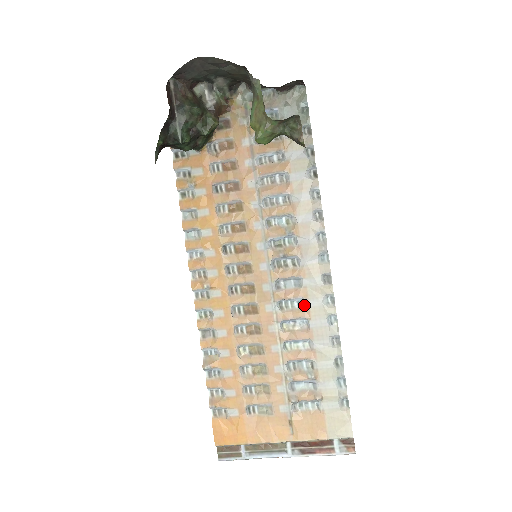
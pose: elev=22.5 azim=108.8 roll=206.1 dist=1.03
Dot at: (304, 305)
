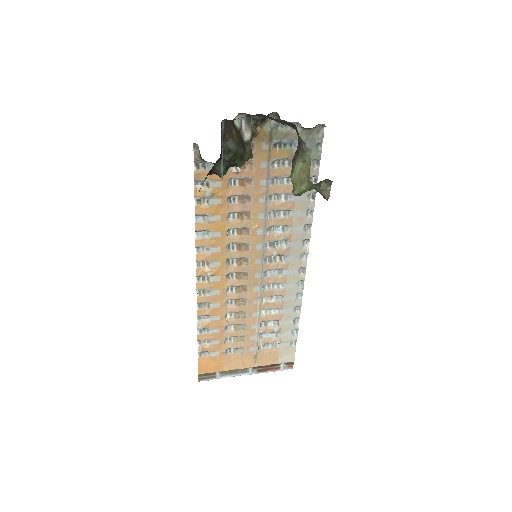
Dot at: (282, 287)
